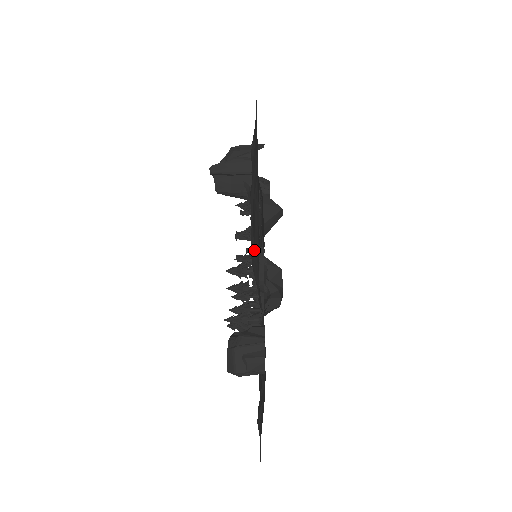
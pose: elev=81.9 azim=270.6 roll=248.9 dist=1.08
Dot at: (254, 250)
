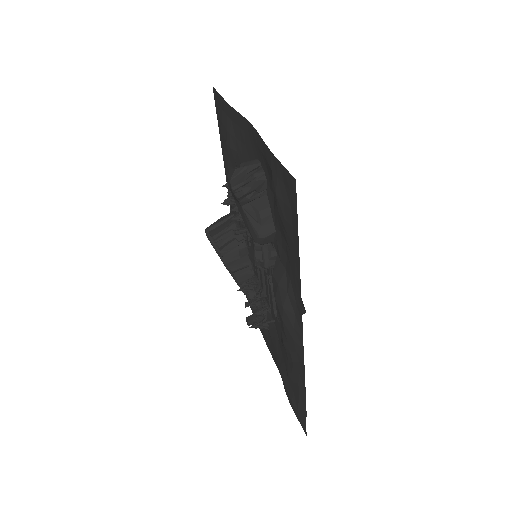
Dot at: (225, 129)
